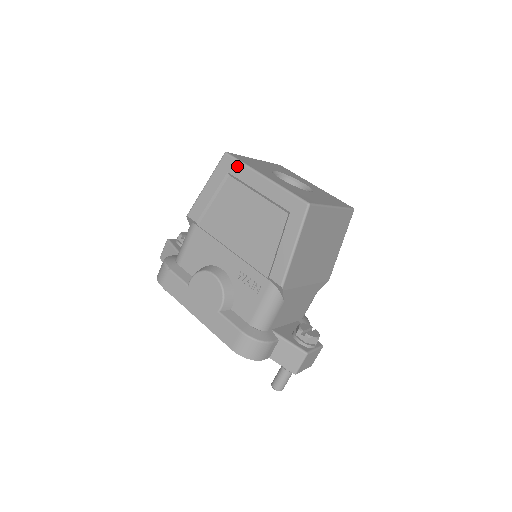
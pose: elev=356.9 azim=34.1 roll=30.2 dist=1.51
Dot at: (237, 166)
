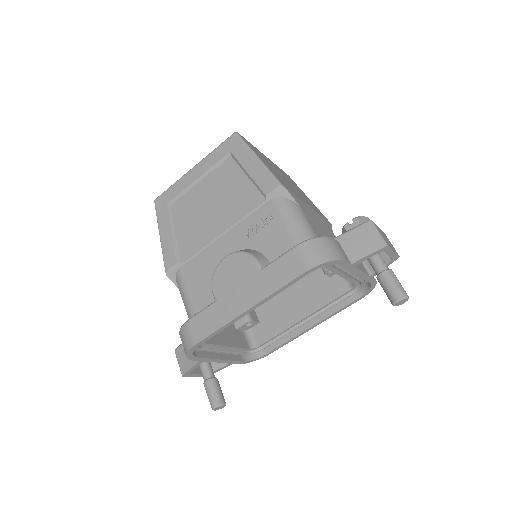
Dot at: (169, 192)
